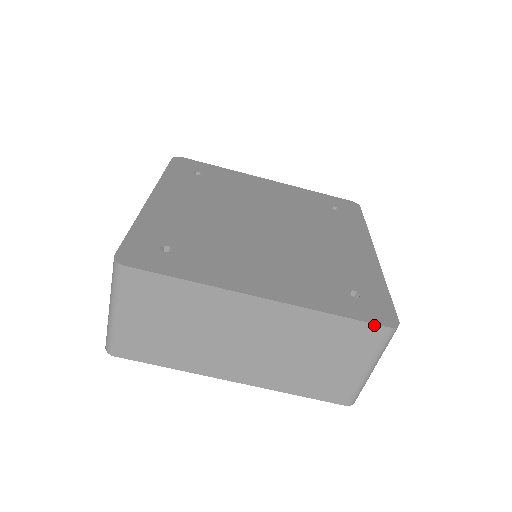
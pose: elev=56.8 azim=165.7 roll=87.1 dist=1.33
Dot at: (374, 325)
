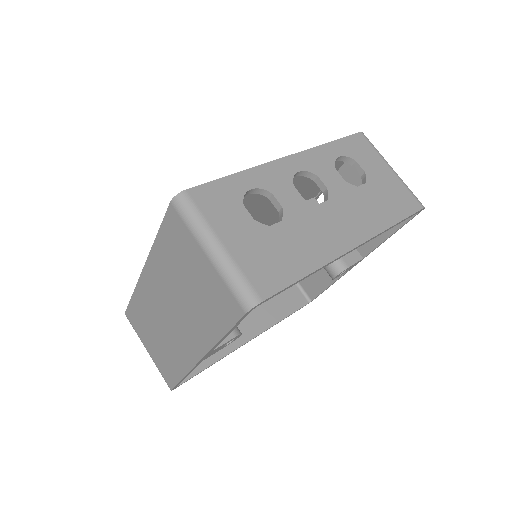
Dot at: (167, 213)
